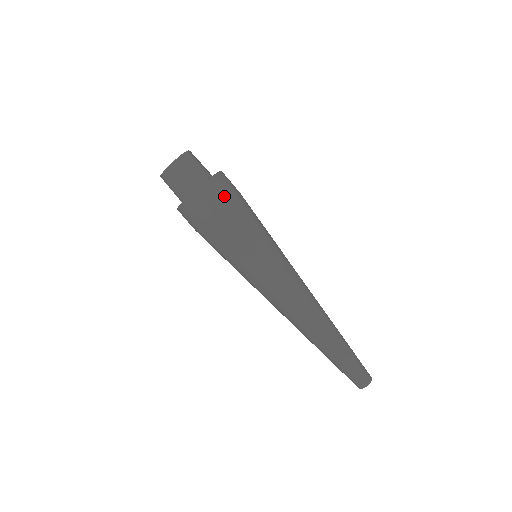
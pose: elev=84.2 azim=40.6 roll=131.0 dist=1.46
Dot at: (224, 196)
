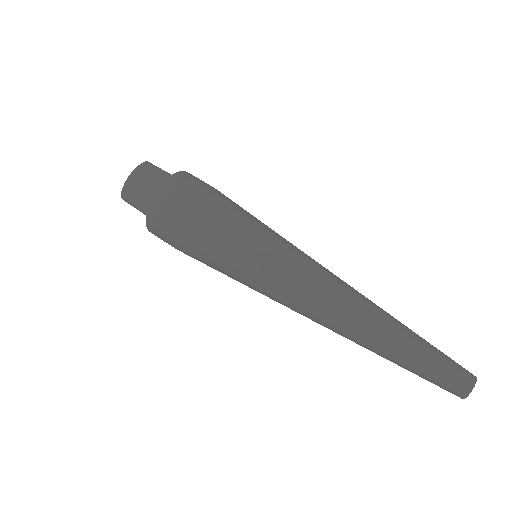
Dot at: (198, 185)
